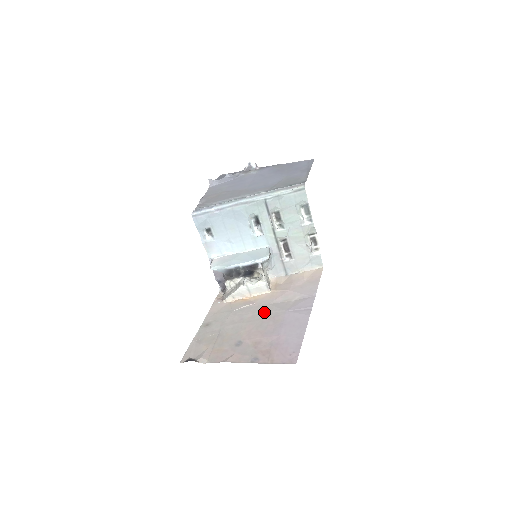
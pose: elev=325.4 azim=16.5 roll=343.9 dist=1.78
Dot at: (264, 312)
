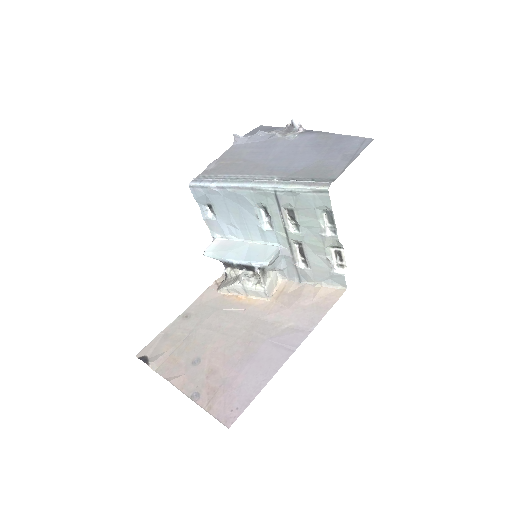
Dot at: (245, 328)
